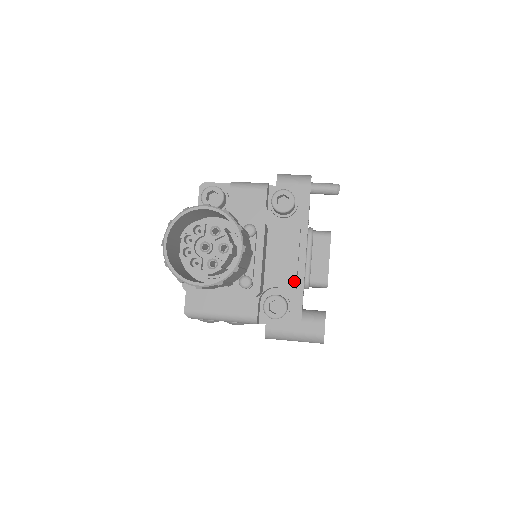
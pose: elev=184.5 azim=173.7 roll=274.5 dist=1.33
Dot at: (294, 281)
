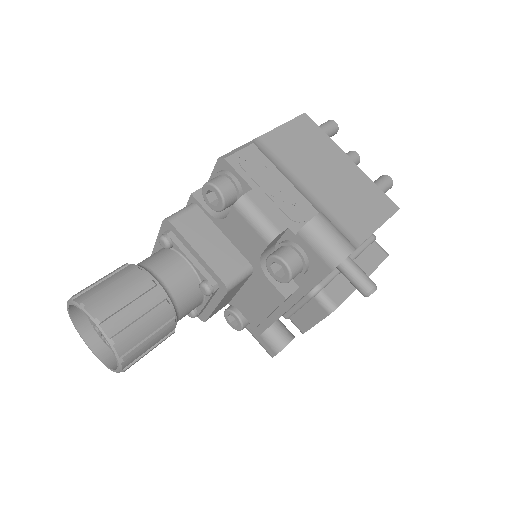
Dot at: (256, 324)
